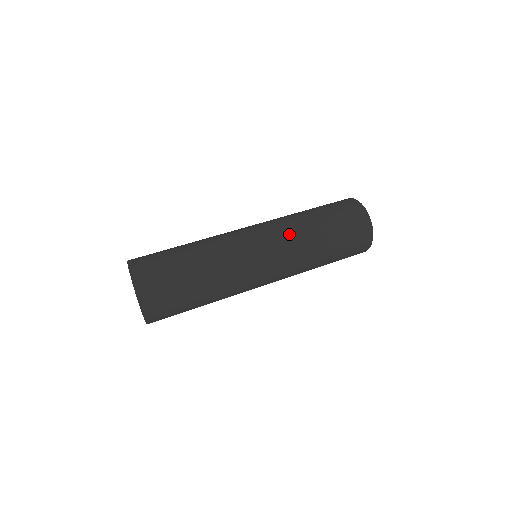
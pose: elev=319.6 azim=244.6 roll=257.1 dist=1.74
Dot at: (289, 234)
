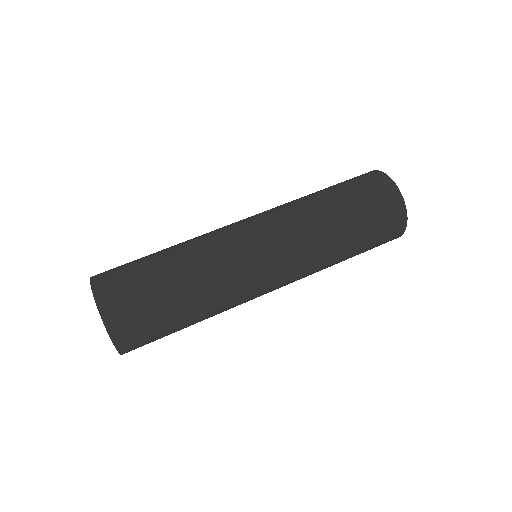
Dot at: (299, 237)
